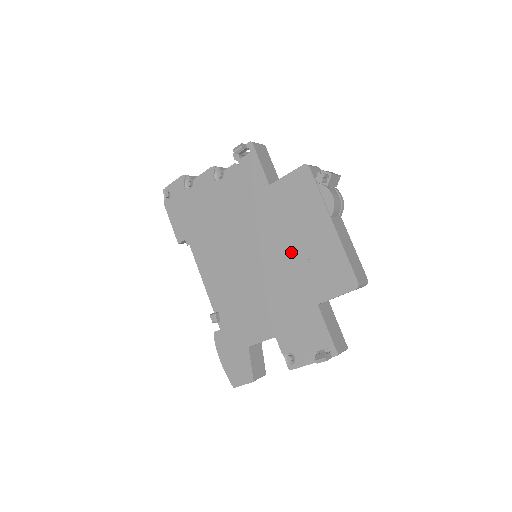
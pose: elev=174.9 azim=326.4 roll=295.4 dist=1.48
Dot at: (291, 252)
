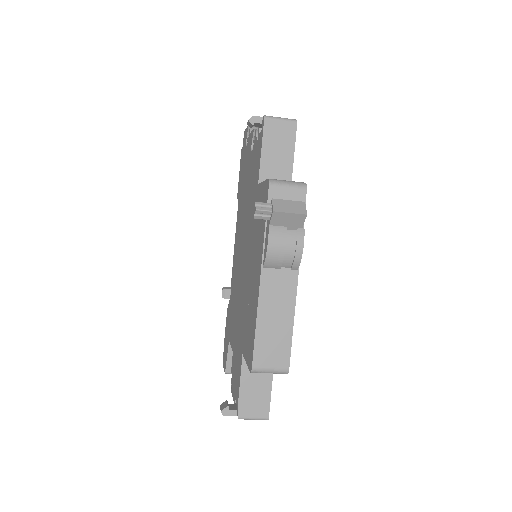
Dot at: (248, 278)
